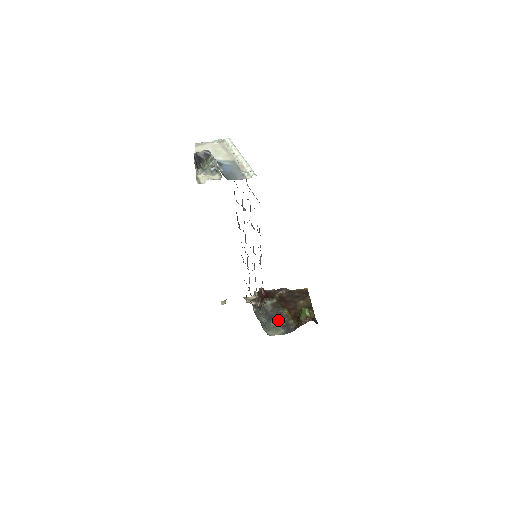
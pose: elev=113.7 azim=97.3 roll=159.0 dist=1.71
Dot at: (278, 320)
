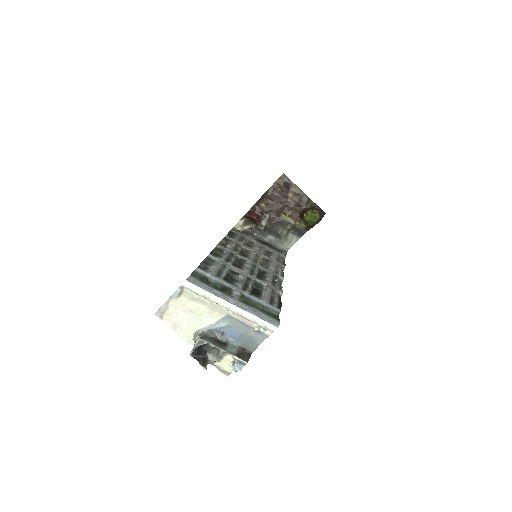
Dot at: (284, 231)
